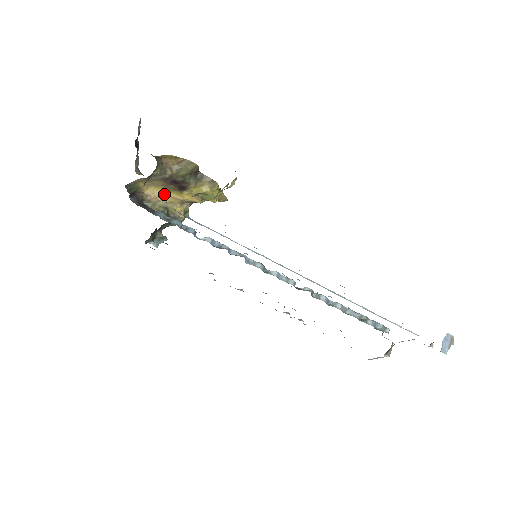
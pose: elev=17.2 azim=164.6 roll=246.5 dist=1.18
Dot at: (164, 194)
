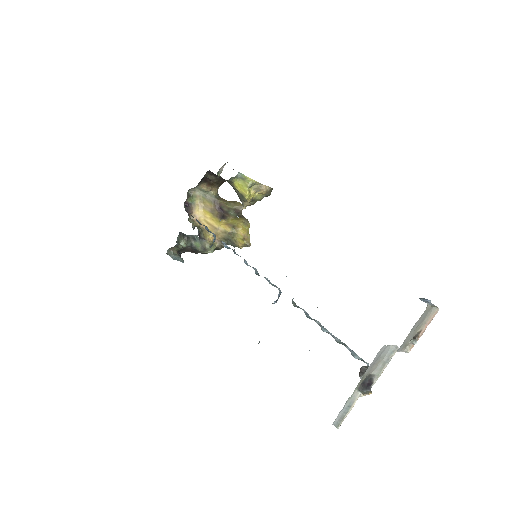
Dot at: (207, 221)
